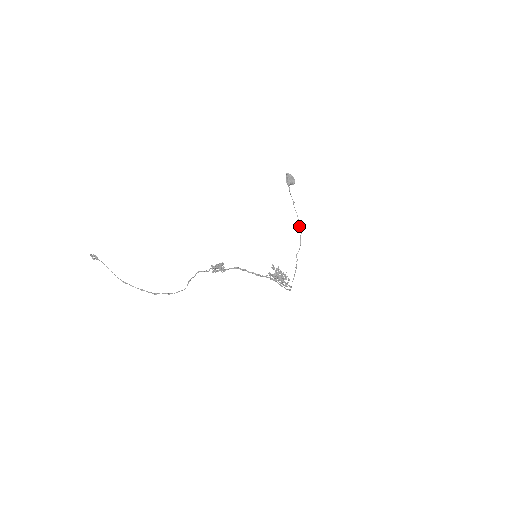
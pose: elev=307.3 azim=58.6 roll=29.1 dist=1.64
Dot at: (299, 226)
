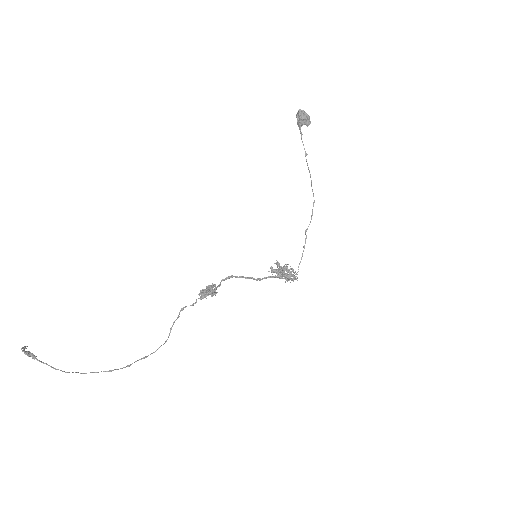
Dot at: (312, 191)
